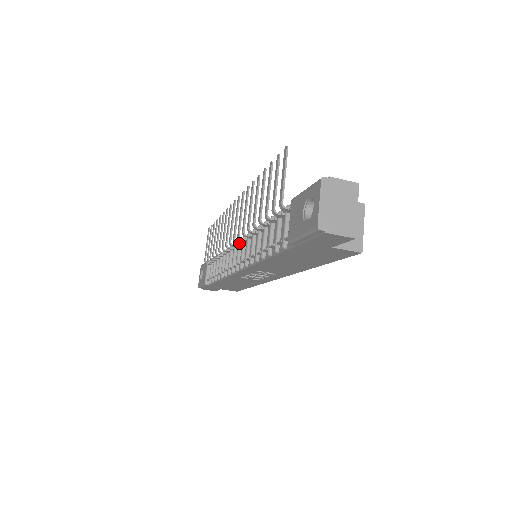
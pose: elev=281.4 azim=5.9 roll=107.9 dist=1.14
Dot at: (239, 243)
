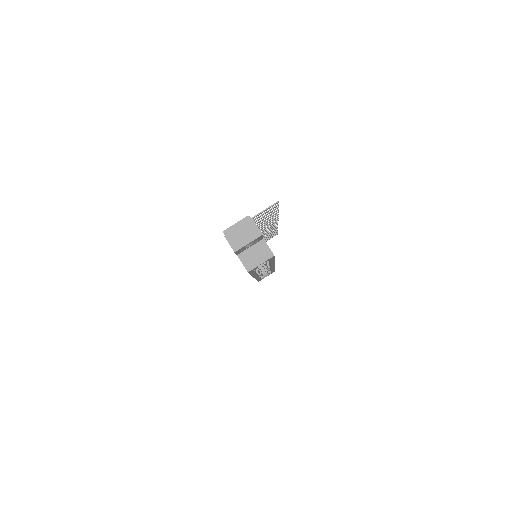
Dot at: occluded
